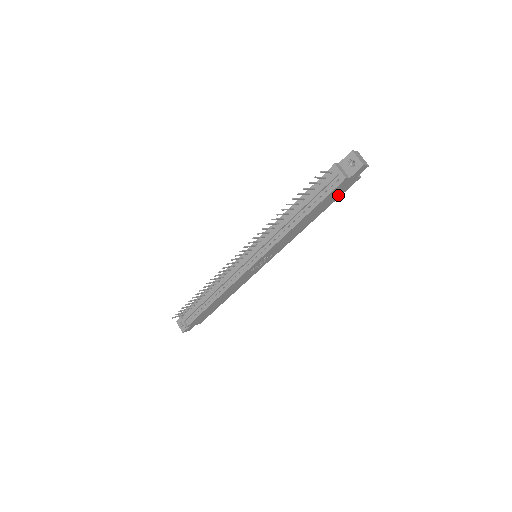
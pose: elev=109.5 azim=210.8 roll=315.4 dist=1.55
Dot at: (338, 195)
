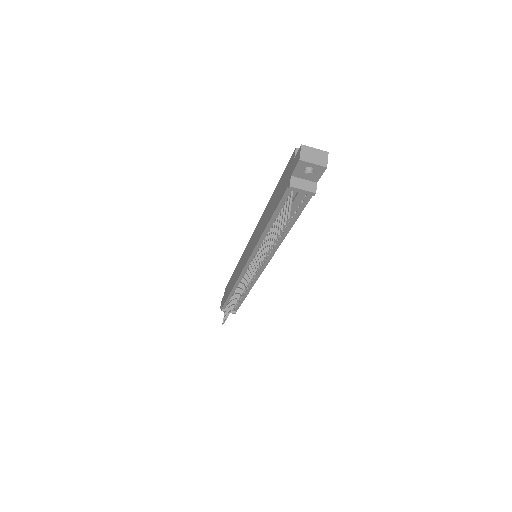
Dot at: occluded
